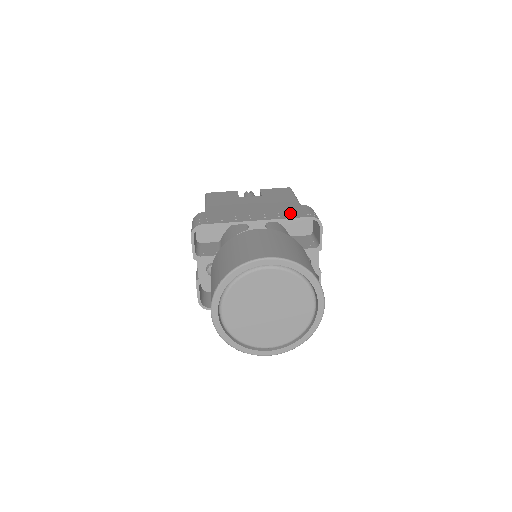
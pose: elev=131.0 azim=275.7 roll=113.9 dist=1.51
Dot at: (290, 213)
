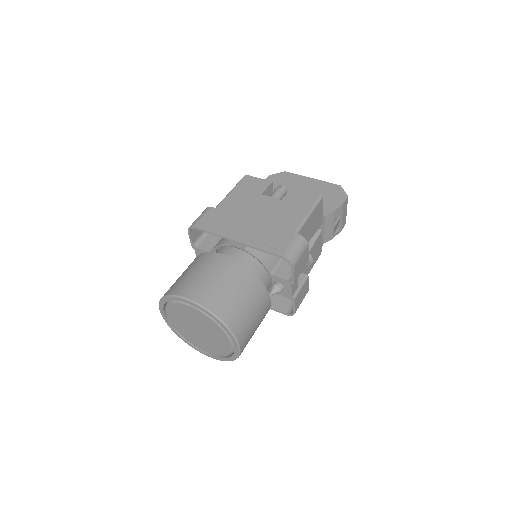
Dot at: (272, 242)
